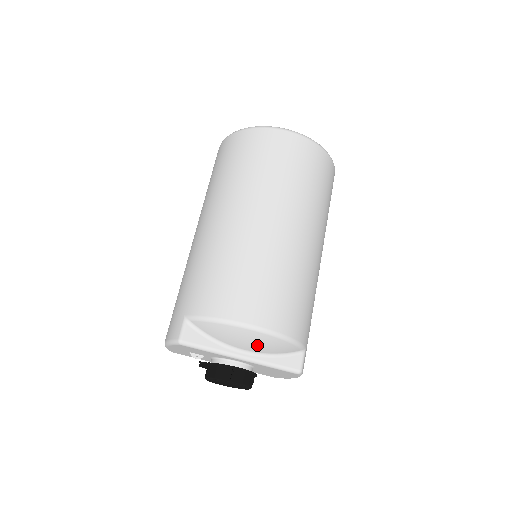
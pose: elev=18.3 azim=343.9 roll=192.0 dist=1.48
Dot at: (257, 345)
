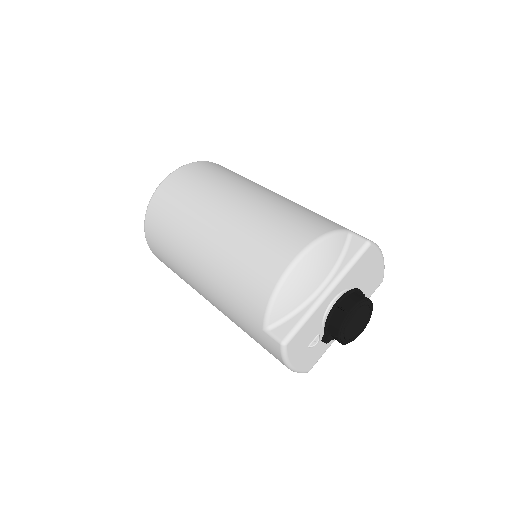
Dot at: (318, 269)
